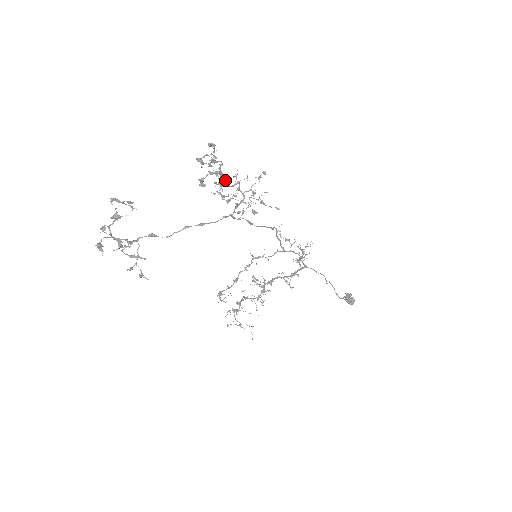
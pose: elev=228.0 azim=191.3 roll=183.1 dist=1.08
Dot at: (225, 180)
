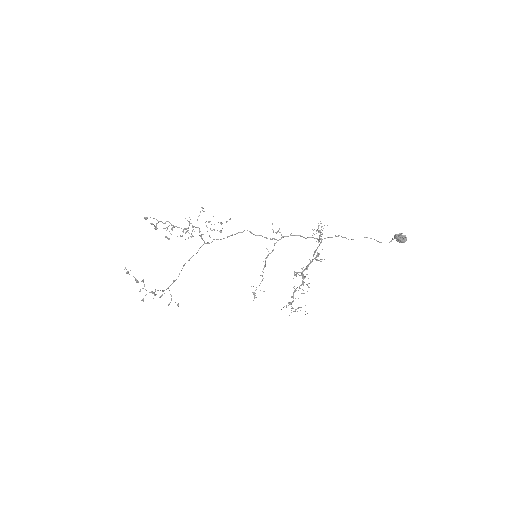
Dot at: occluded
